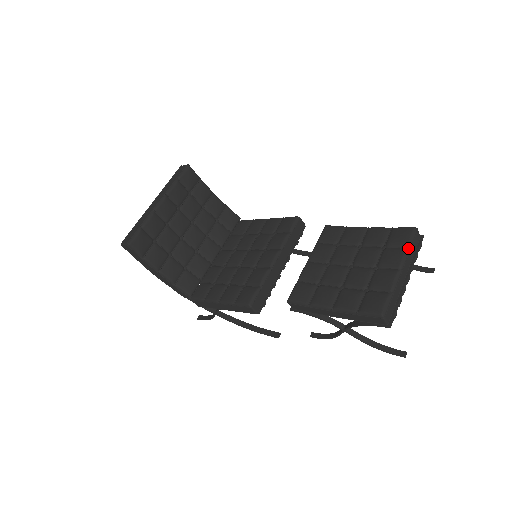
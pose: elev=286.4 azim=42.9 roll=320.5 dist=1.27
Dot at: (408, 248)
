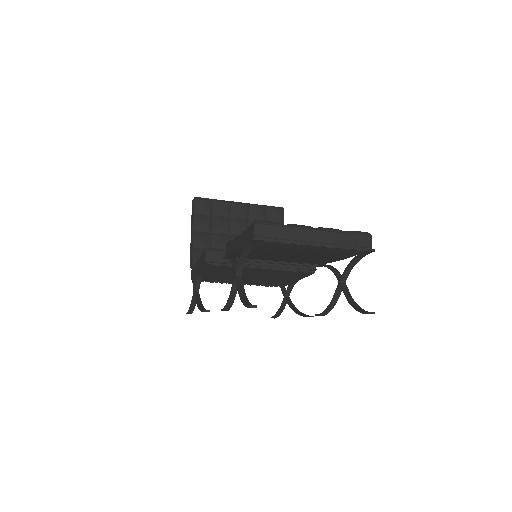
Dot at: (343, 231)
